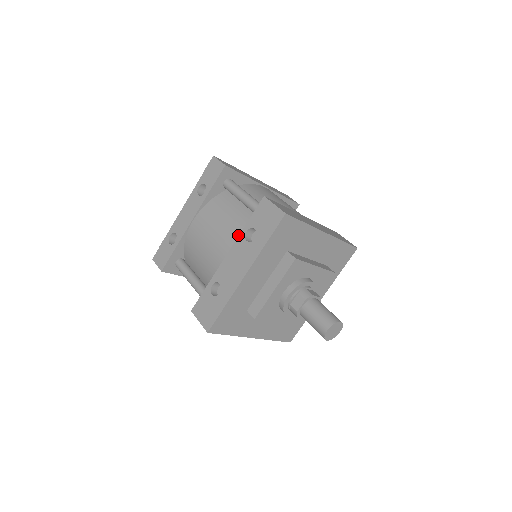
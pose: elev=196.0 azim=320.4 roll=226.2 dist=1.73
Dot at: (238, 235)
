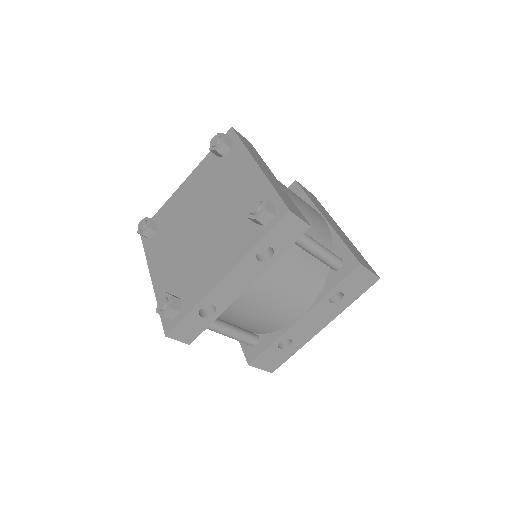
Dot at: (314, 295)
